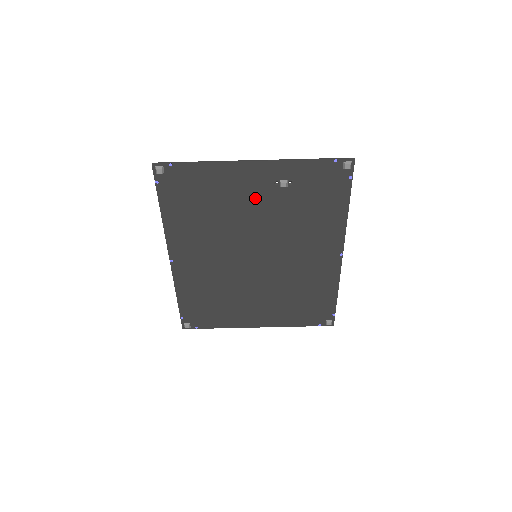
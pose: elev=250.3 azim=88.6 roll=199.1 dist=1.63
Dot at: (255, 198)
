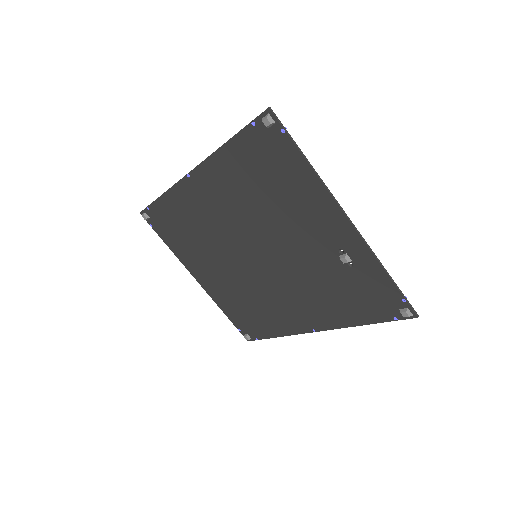
Dot at: (311, 235)
